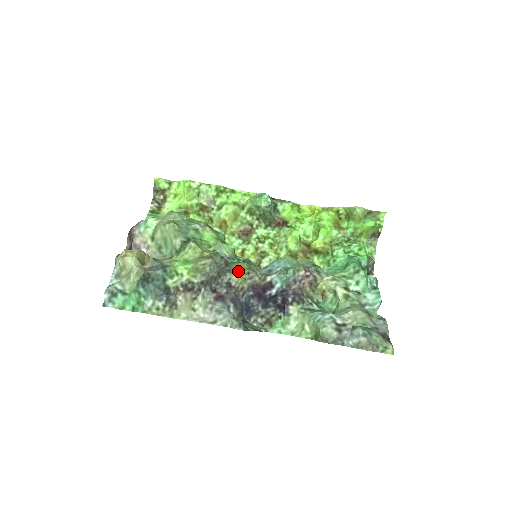
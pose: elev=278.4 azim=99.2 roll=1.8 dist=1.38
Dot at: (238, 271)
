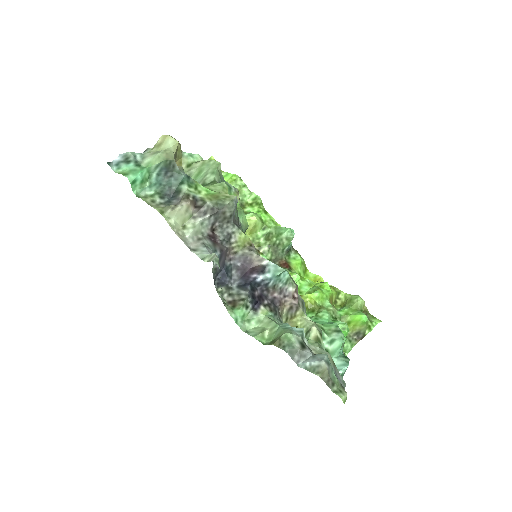
Dot at: (245, 234)
